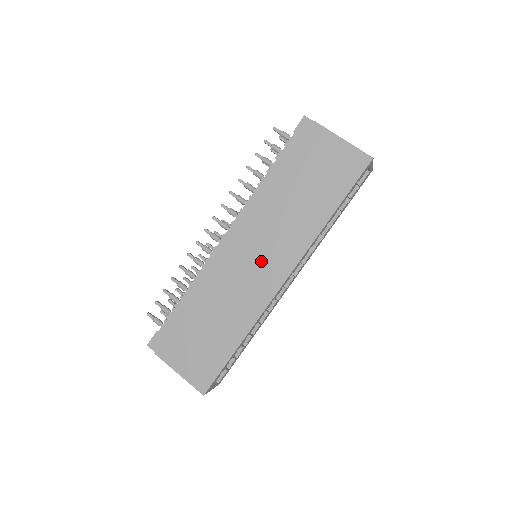
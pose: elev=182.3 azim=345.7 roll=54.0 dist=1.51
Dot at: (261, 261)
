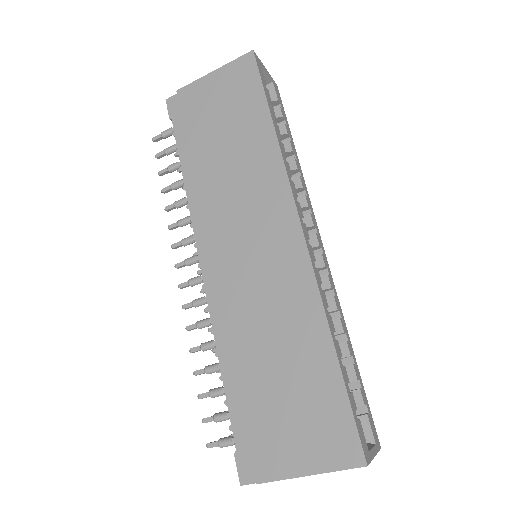
Dot at: (257, 240)
